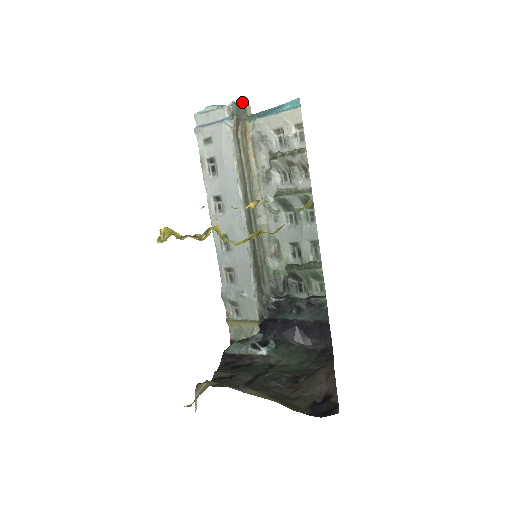
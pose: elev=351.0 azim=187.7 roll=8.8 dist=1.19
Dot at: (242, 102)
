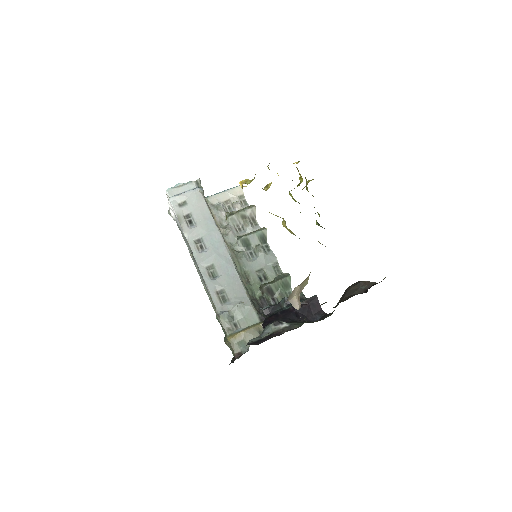
Dot at: occluded
